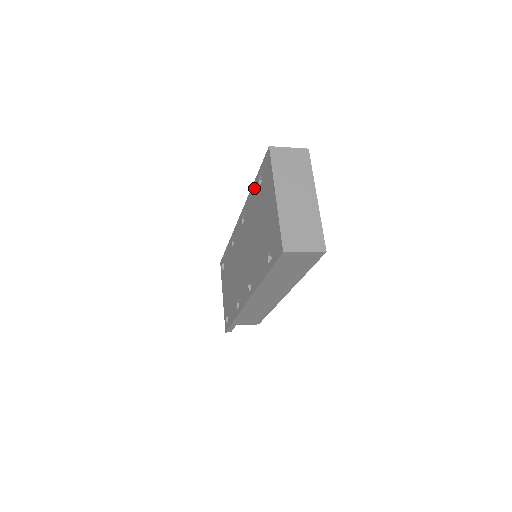
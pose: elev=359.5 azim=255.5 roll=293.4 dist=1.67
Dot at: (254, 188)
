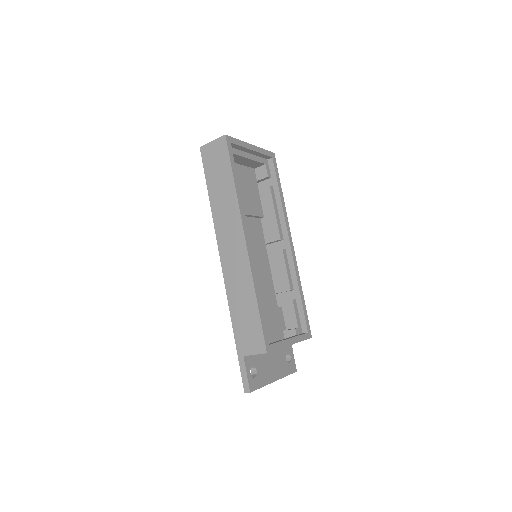
Dot at: occluded
